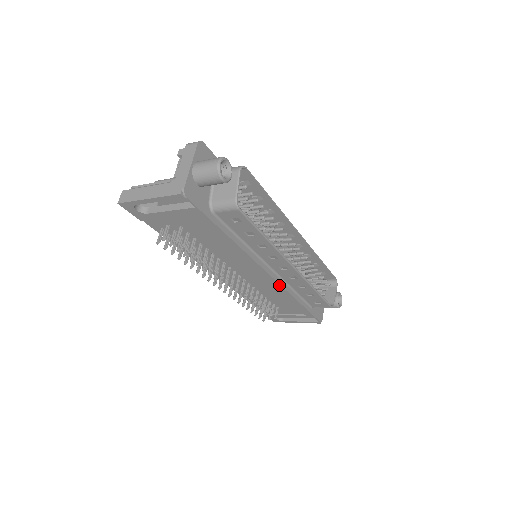
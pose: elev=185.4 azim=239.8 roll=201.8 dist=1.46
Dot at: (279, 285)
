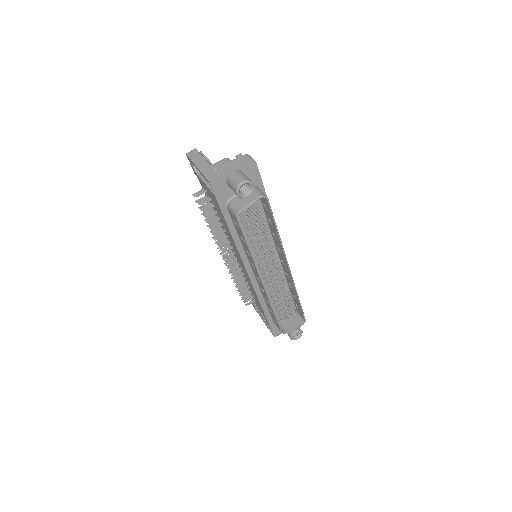
Dot at: (253, 286)
